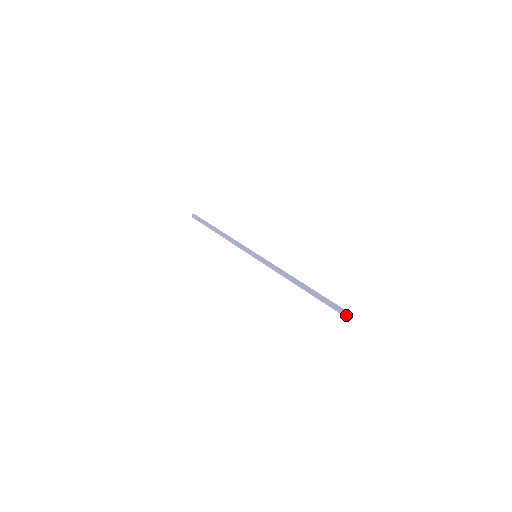
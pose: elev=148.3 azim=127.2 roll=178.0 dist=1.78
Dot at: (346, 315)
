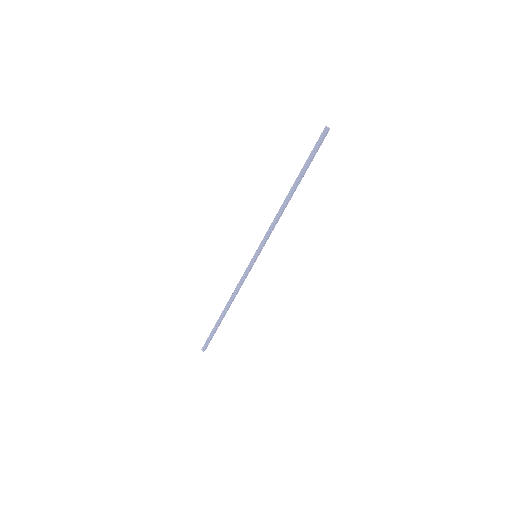
Dot at: (325, 130)
